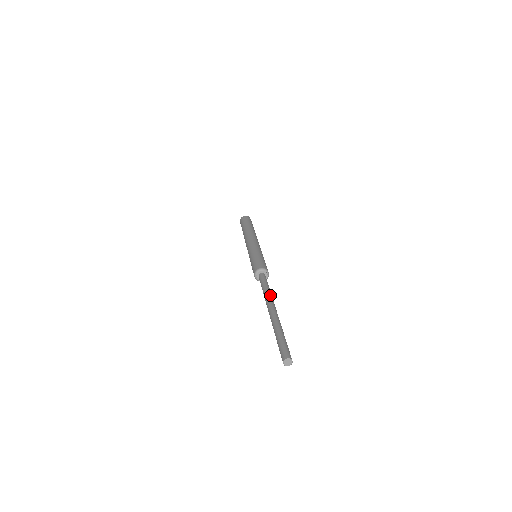
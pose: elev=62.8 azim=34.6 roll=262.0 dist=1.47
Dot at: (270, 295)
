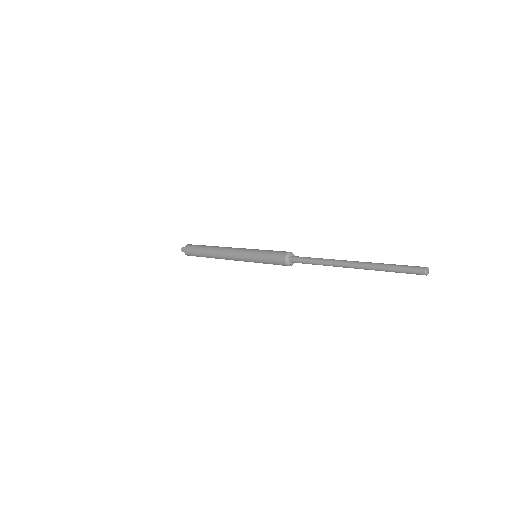
Dot at: (330, 259)
